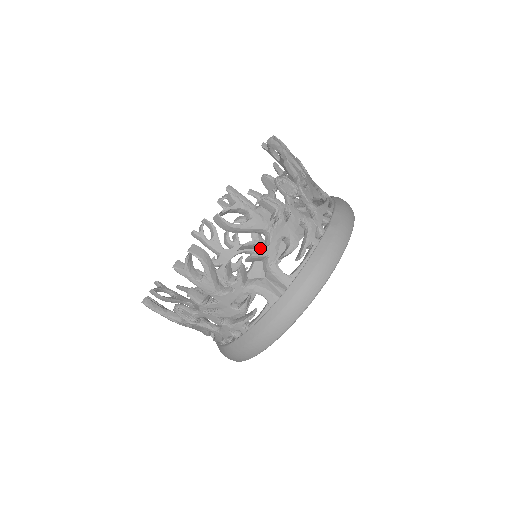
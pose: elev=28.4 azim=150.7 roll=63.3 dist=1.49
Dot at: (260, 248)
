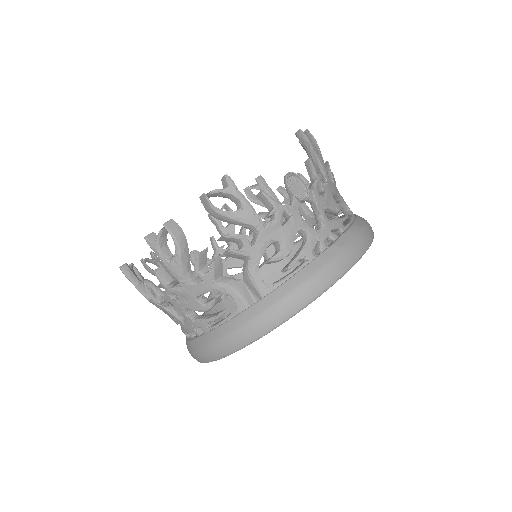
Dot at: (243, 245)
